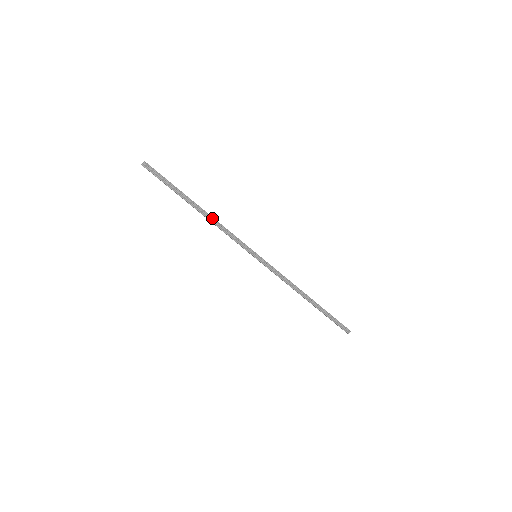
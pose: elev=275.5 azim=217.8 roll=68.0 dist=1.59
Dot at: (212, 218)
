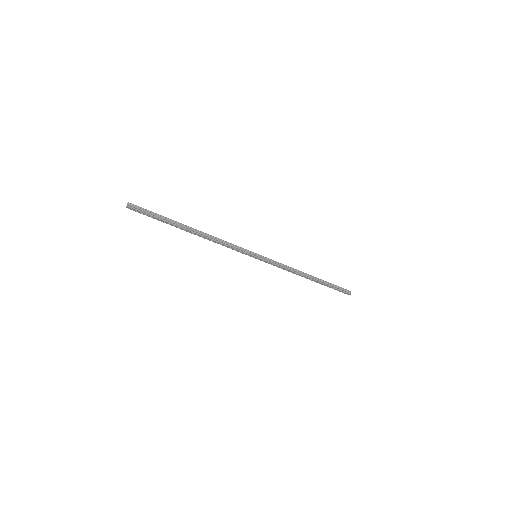
Dot at: (208, 235)
